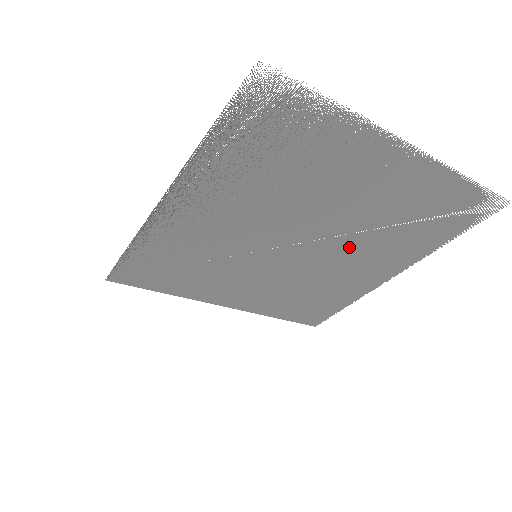
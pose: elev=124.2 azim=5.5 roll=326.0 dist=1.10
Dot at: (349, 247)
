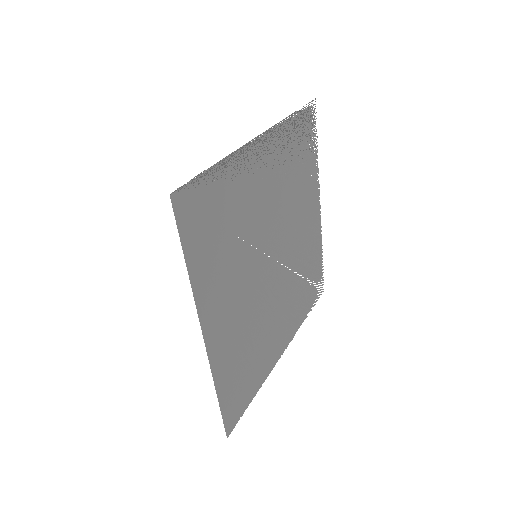
Dot at: (284, 287)
